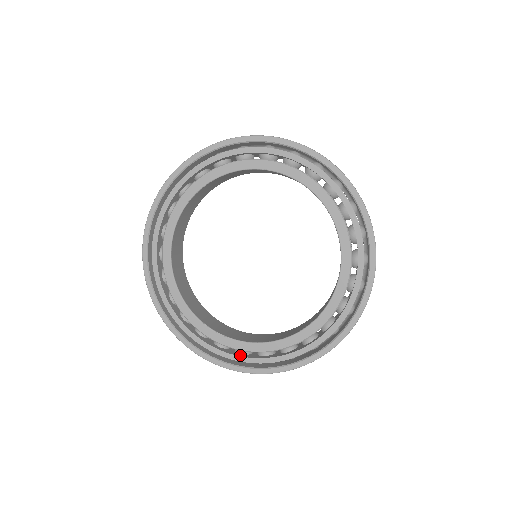
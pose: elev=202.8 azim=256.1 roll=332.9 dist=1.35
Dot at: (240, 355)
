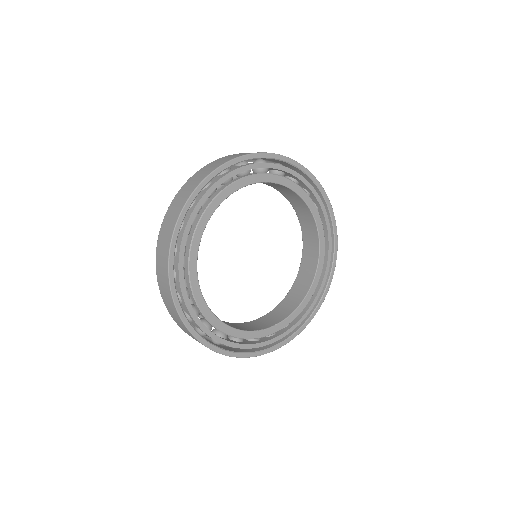
Dot at: occluded
